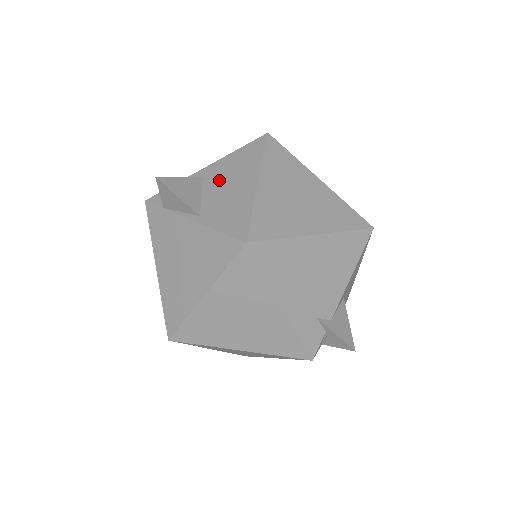
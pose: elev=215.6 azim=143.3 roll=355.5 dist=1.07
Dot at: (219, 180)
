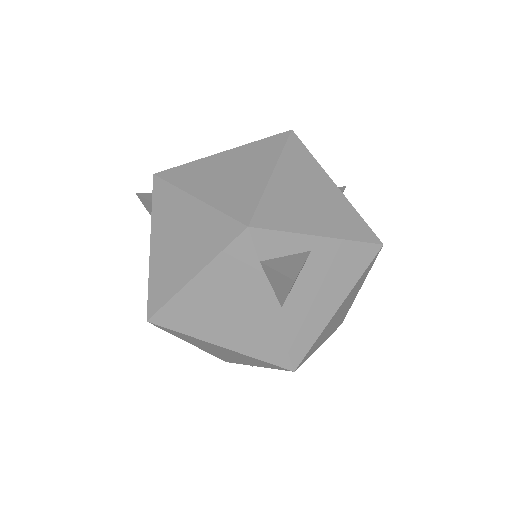
Dot at: (320, 272)
